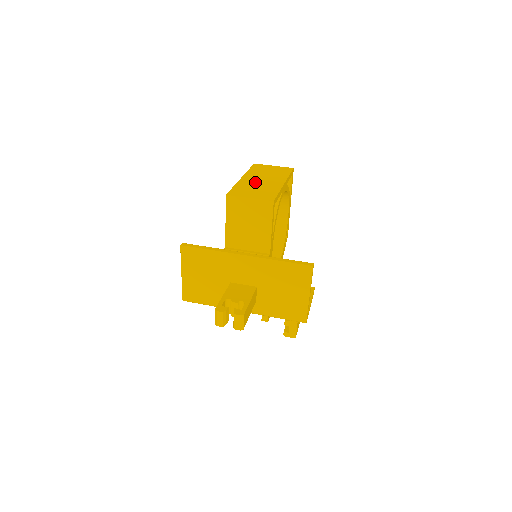
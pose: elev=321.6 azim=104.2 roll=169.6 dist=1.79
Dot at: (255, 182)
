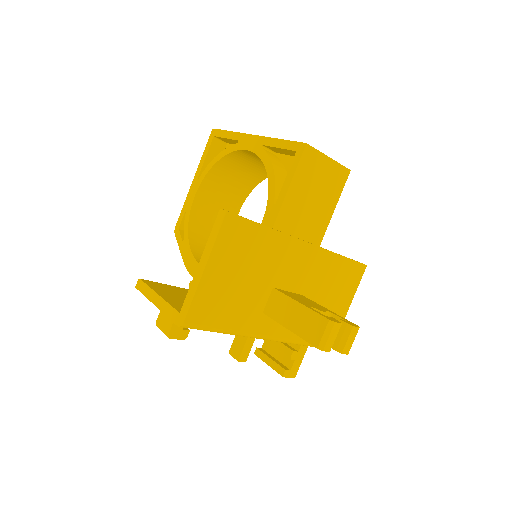
Dot at: occluded
